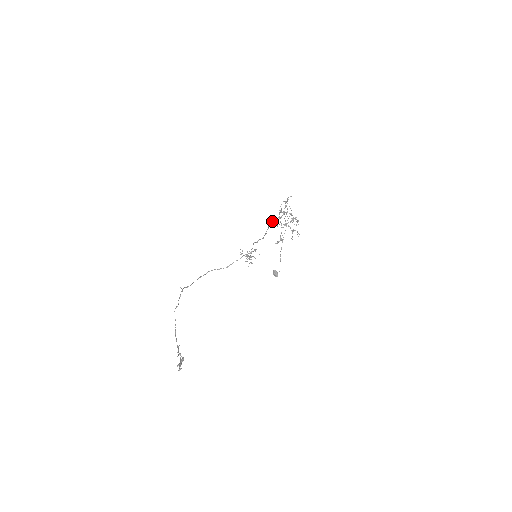
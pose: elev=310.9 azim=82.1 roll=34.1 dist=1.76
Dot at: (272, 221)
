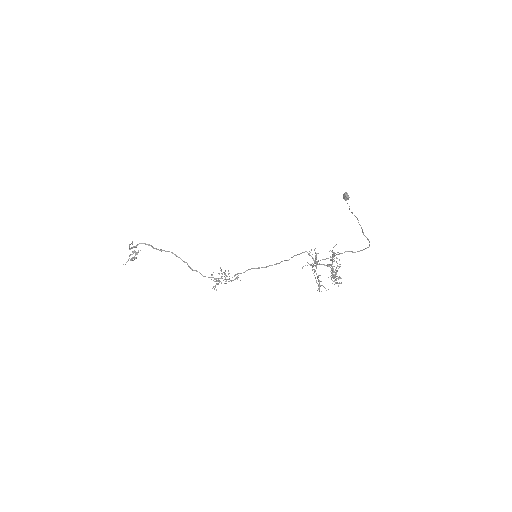
Dot at: occluded
